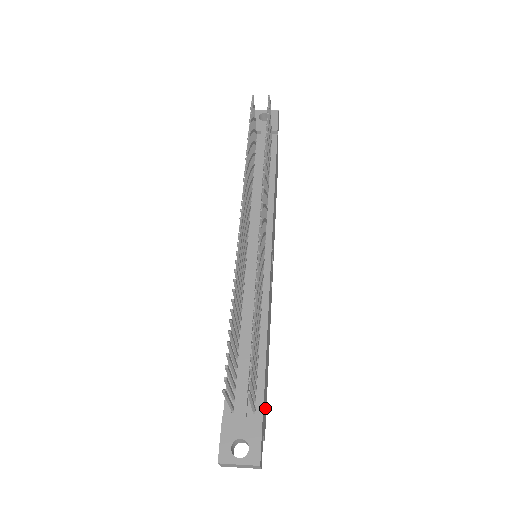
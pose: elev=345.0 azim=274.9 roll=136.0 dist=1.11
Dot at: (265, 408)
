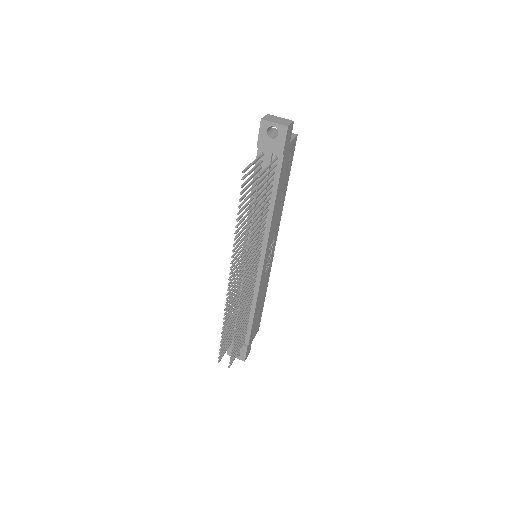
Dot at: (257, 326)
